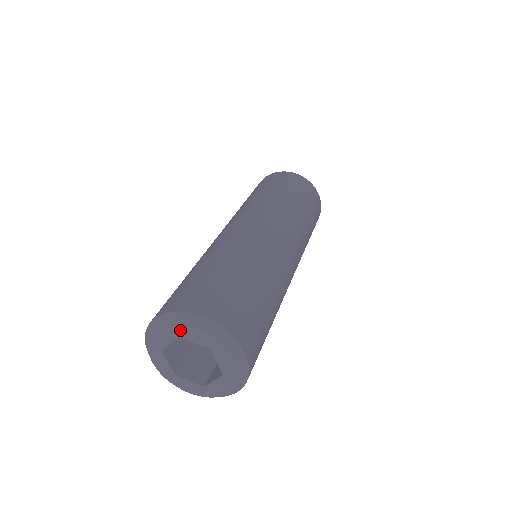
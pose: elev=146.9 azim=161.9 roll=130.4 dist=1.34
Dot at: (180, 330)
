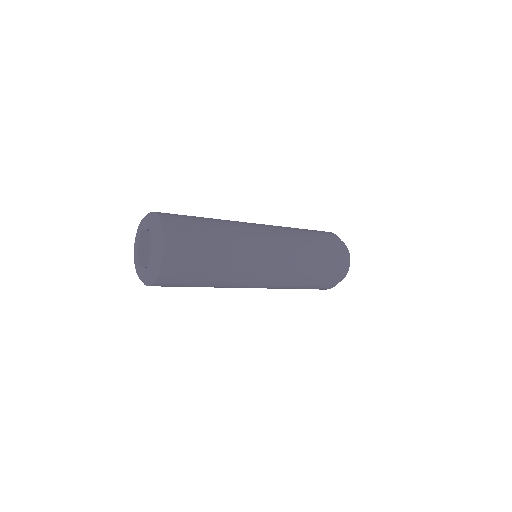
Dot at: (151, 226)
